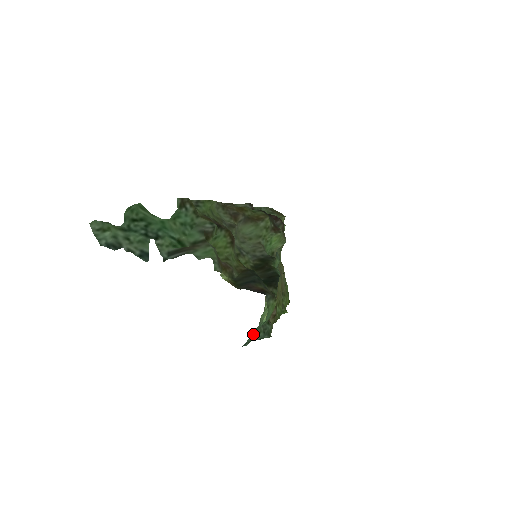
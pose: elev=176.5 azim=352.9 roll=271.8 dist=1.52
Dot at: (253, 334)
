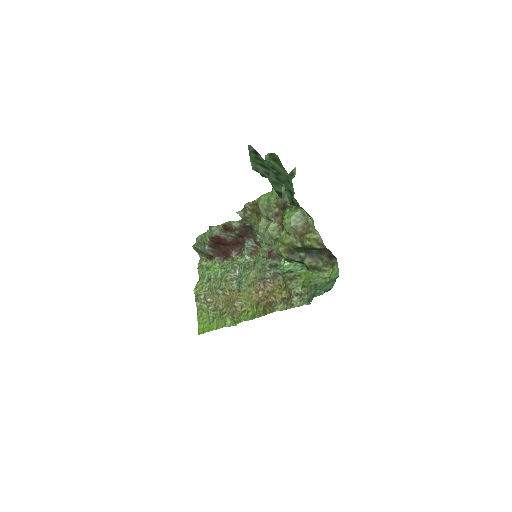
Dot at: (328, 286)
